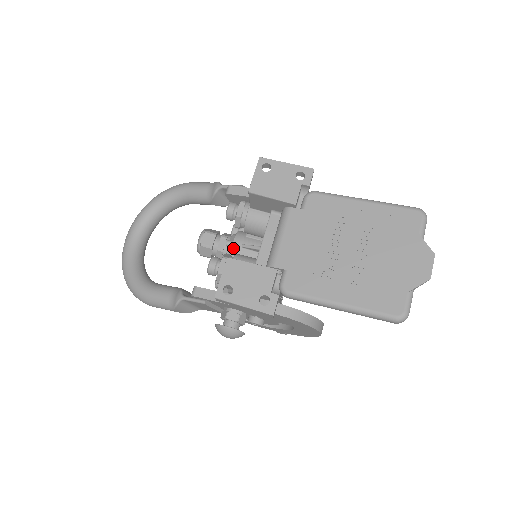
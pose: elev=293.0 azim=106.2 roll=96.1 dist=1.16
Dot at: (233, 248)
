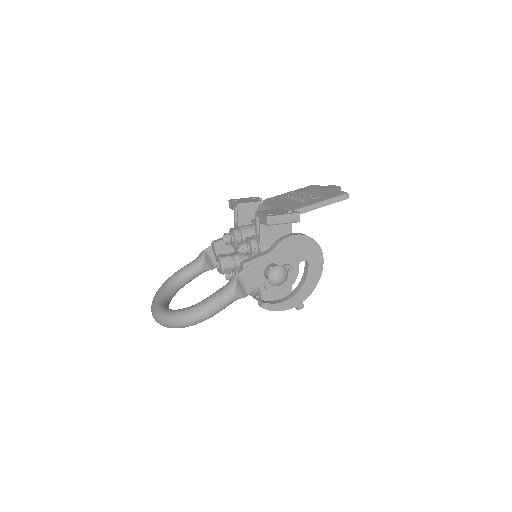
Dot at: occluded
